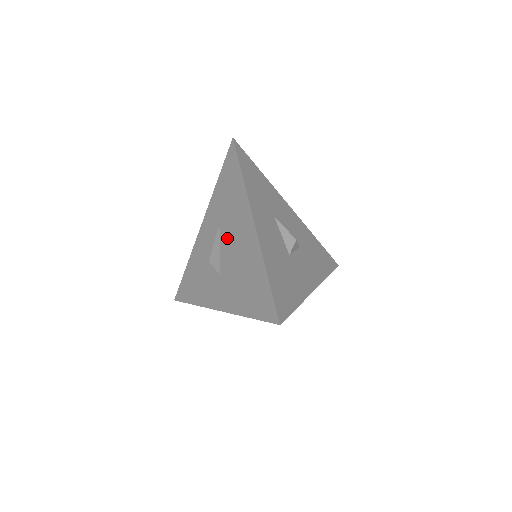
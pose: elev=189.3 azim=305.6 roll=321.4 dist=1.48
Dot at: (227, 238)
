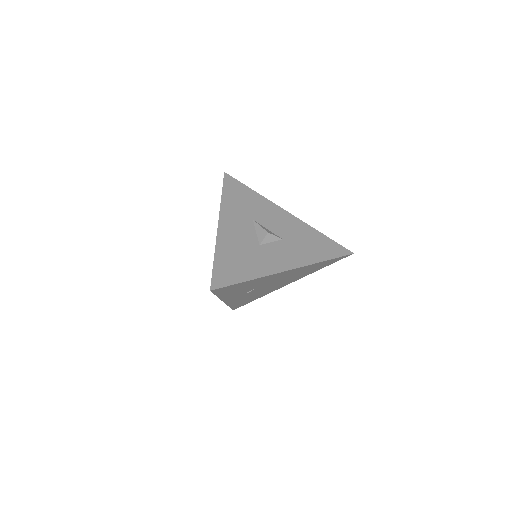
Dot at: occluded
